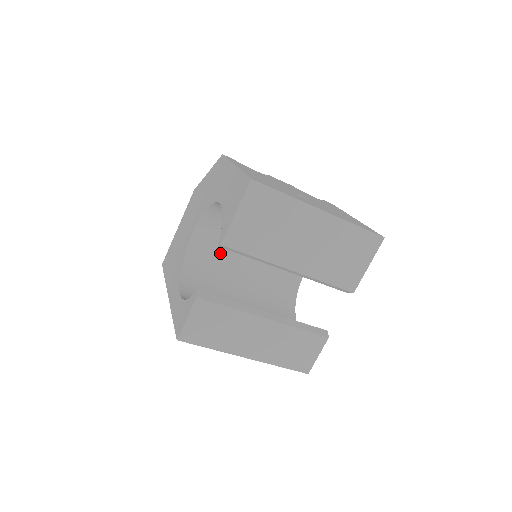
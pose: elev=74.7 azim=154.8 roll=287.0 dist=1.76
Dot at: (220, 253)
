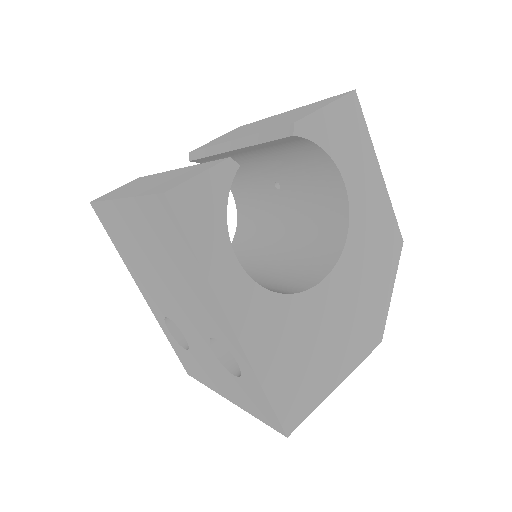
Dot at: occluded
